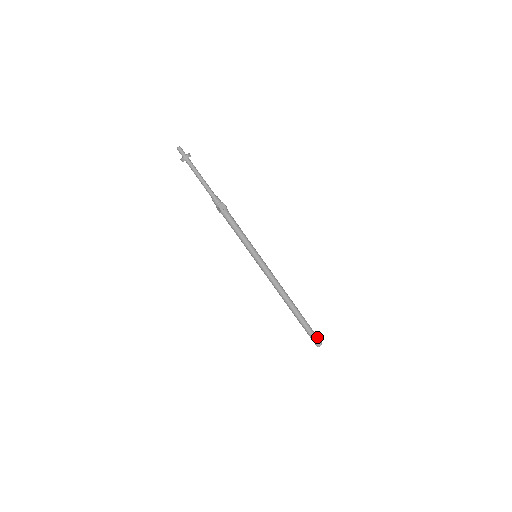
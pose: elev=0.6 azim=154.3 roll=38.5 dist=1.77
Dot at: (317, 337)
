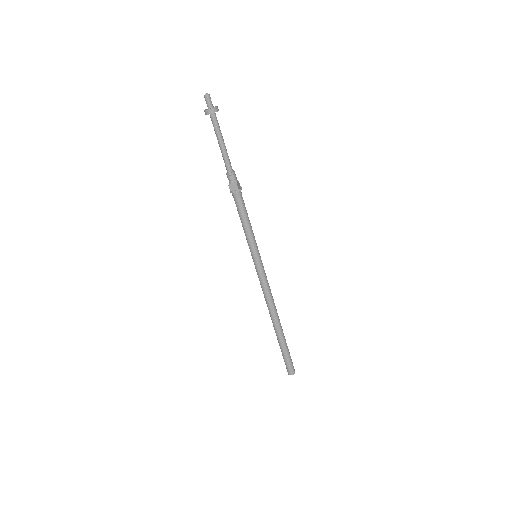
Dot at: (292, 363)
